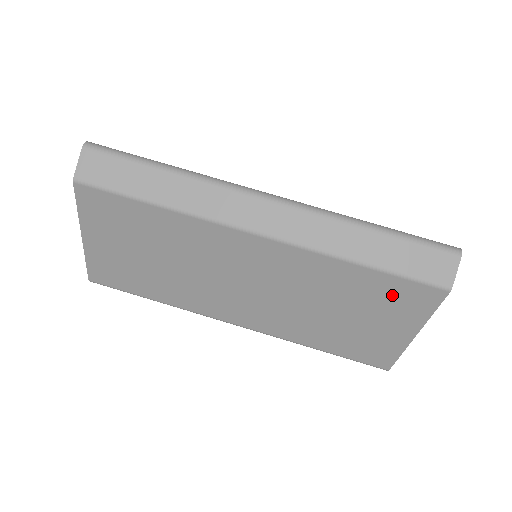
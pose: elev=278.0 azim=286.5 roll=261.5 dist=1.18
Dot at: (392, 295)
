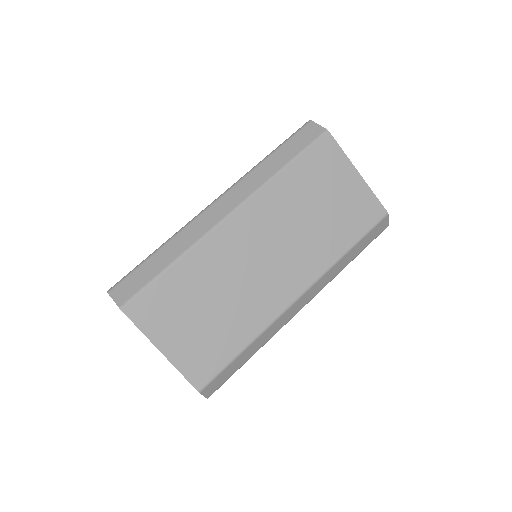
Dot at: (317, 165)
